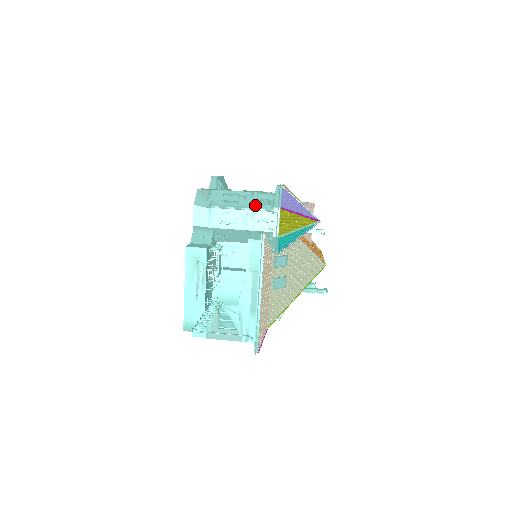
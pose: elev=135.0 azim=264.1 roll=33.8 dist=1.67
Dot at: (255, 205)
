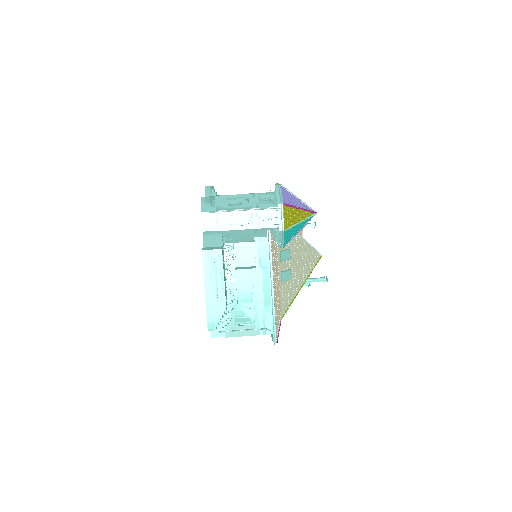
Dot at: (258, 205)
